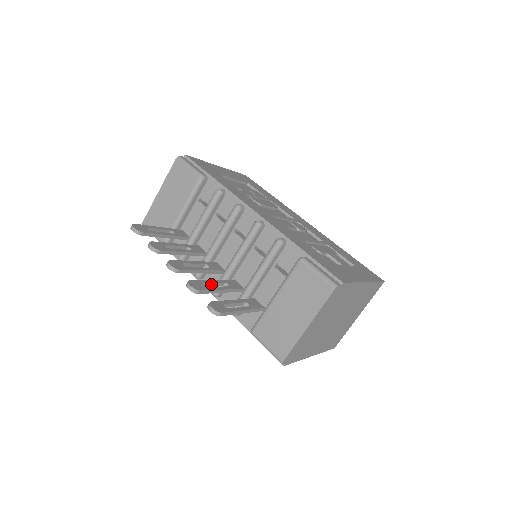
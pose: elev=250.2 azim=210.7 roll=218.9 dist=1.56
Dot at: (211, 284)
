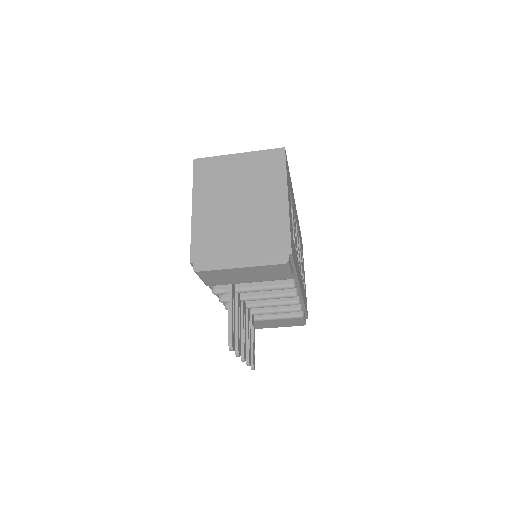
Dot at: (247, 337)
